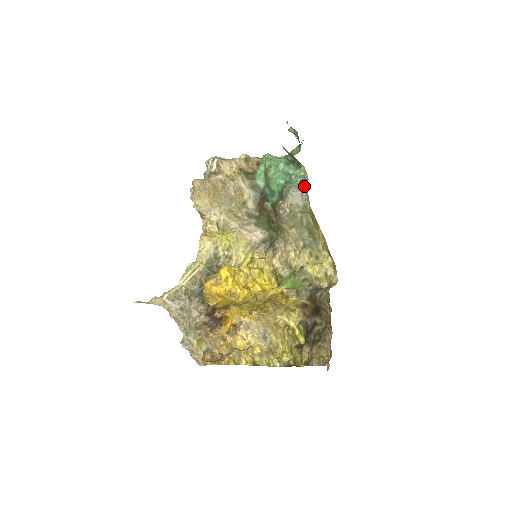
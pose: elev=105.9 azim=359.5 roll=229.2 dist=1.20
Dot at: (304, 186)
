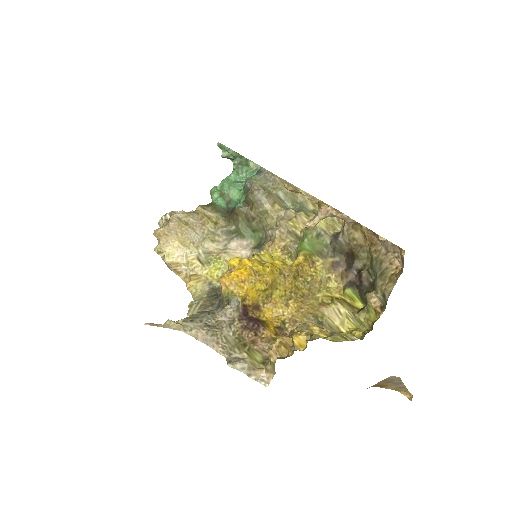
Dot at: (262, 171)
